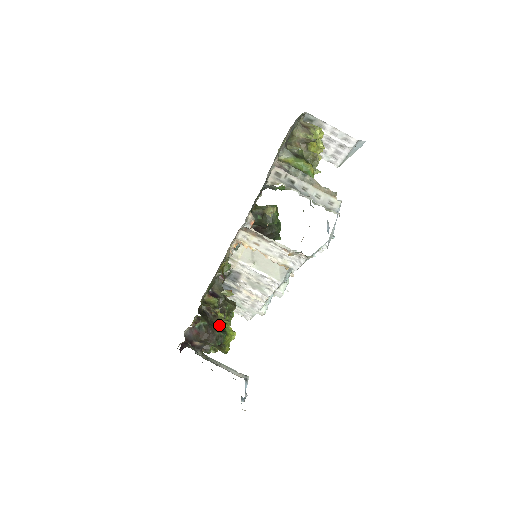
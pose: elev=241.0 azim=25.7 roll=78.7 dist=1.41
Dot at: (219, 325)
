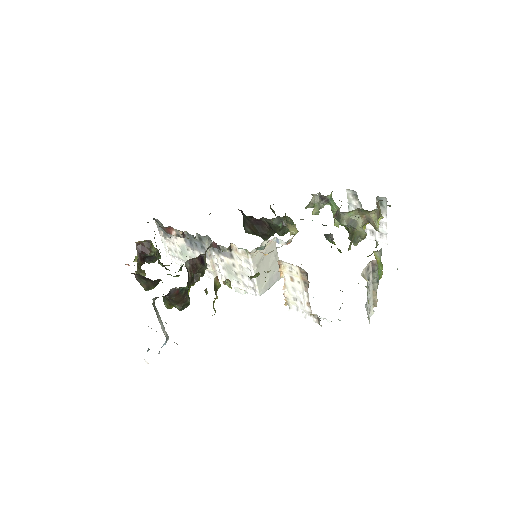
Dot at: occluded
